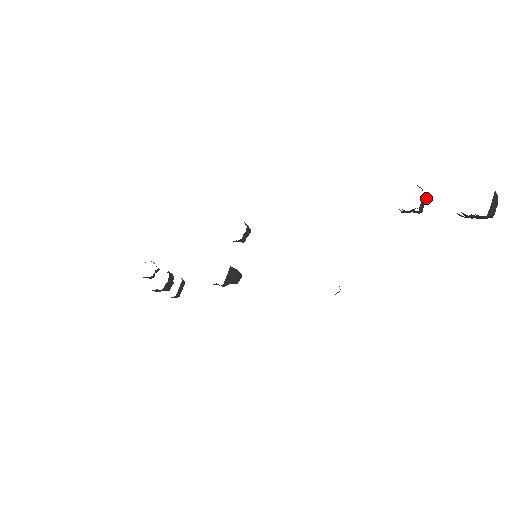
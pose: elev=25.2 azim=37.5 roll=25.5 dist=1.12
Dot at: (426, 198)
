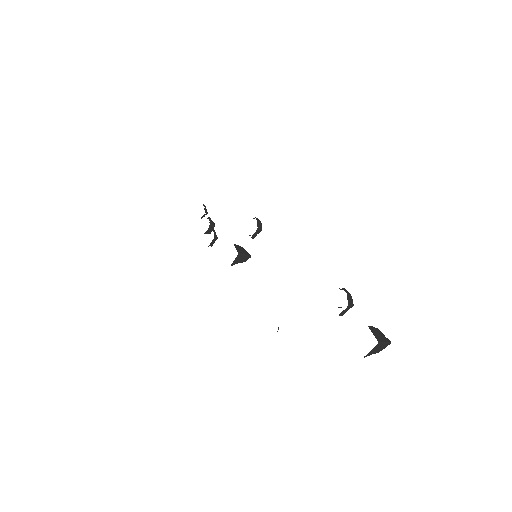
Dot at: (351, 306)
